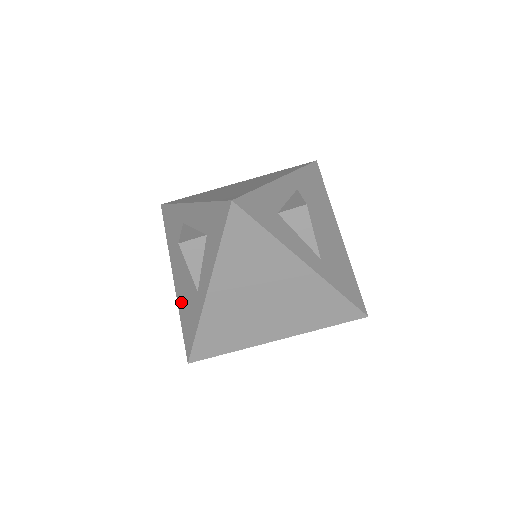
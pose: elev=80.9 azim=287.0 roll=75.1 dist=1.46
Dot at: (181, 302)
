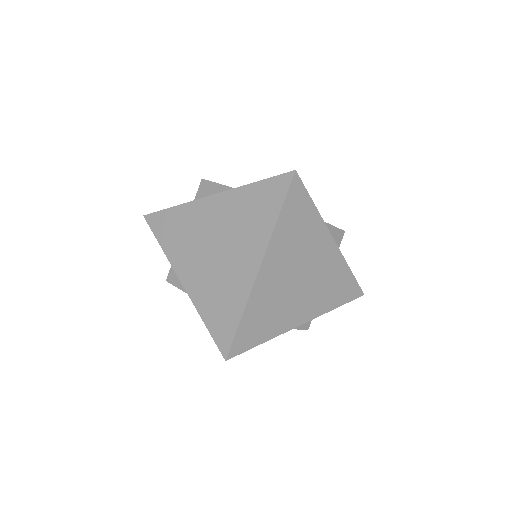
Dot at: occluded
